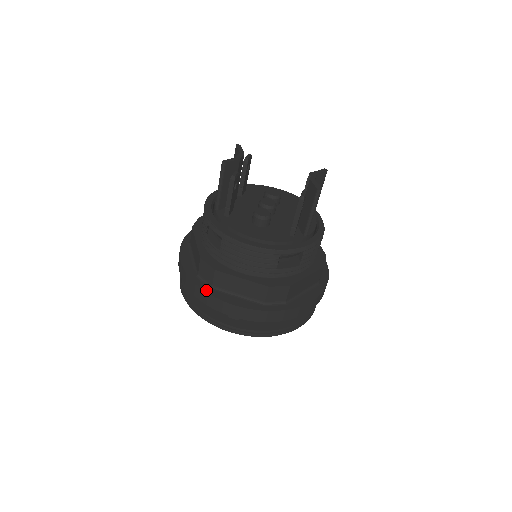
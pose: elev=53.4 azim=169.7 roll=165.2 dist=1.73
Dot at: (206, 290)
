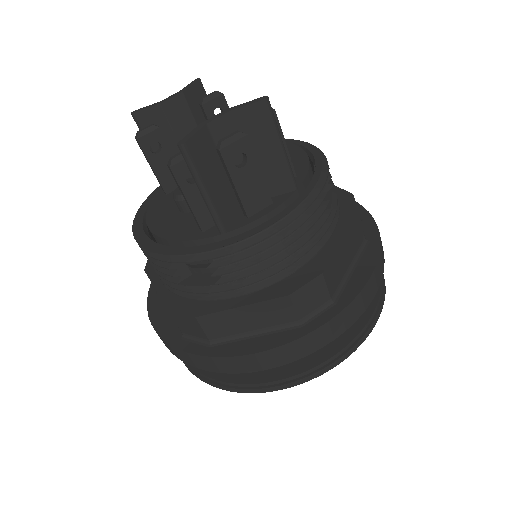
Dot at: (150, 295)
